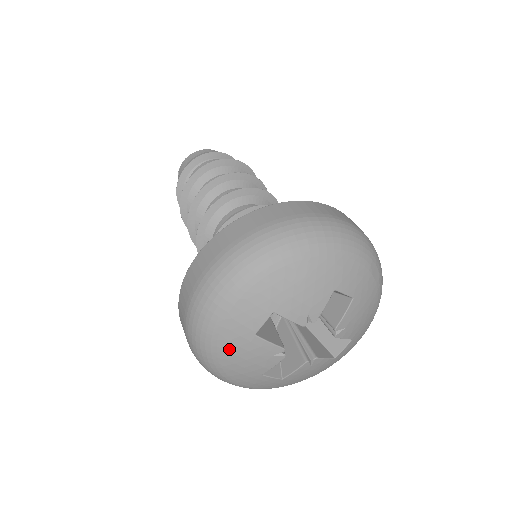
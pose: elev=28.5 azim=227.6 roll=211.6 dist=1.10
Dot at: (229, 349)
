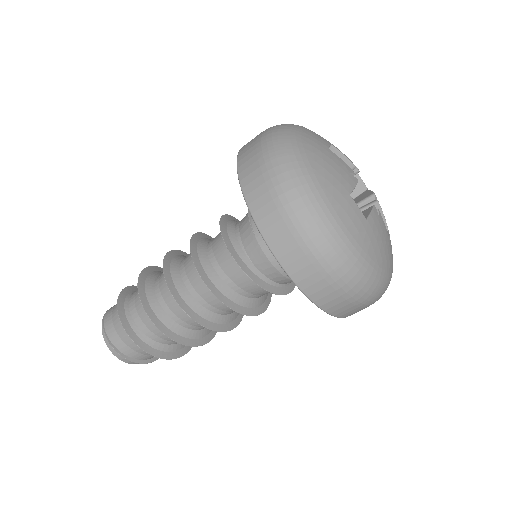
Dot at: (315, 152)
